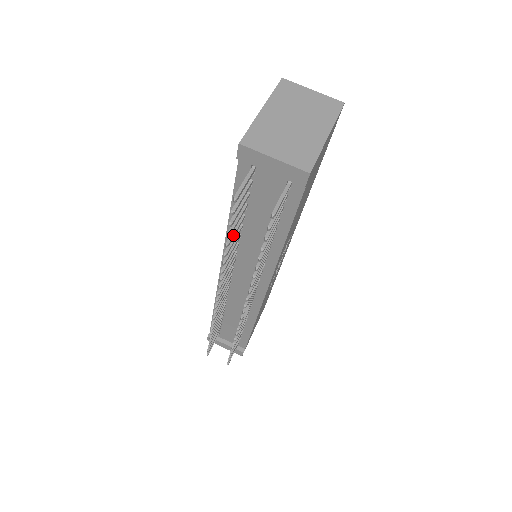
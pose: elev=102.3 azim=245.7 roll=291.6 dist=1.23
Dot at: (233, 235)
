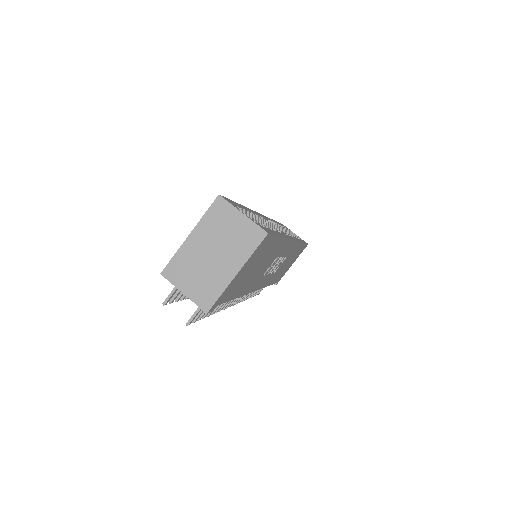
Dot at: occluded
